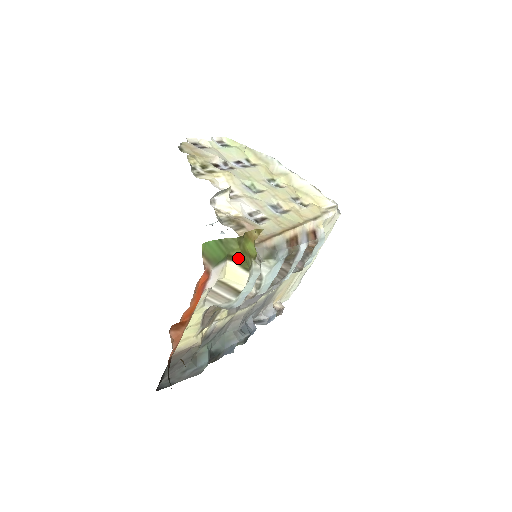
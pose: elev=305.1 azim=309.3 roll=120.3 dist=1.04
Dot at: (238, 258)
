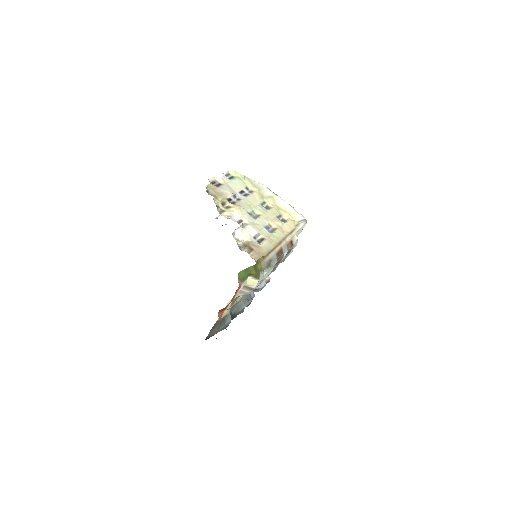
Dot at: (254, 274)
